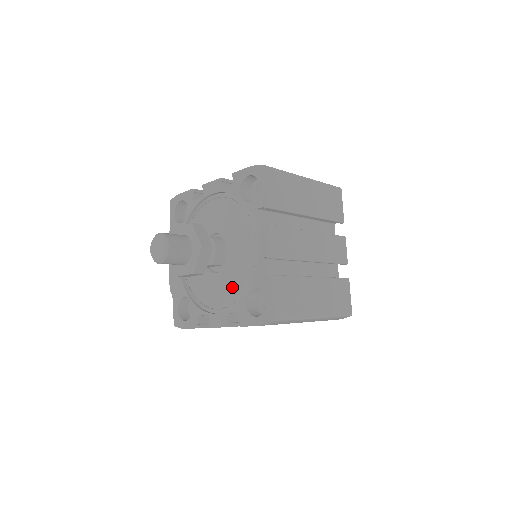
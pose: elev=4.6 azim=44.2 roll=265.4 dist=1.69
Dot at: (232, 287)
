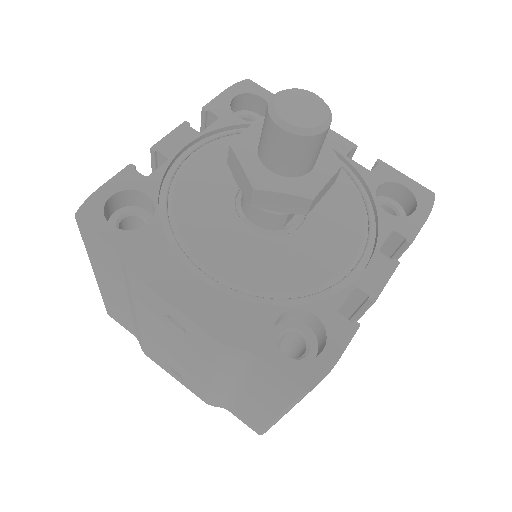
Dot at: (347, 216)
